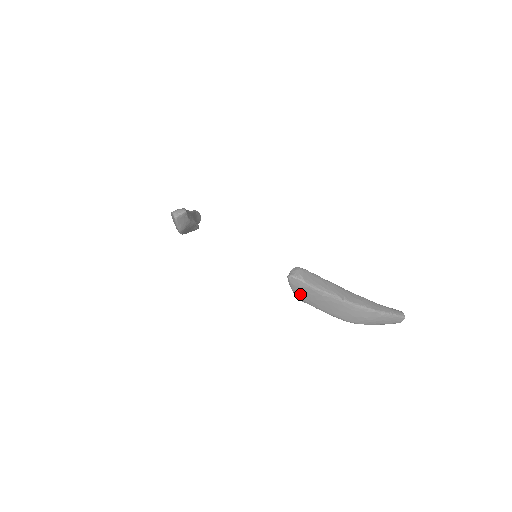
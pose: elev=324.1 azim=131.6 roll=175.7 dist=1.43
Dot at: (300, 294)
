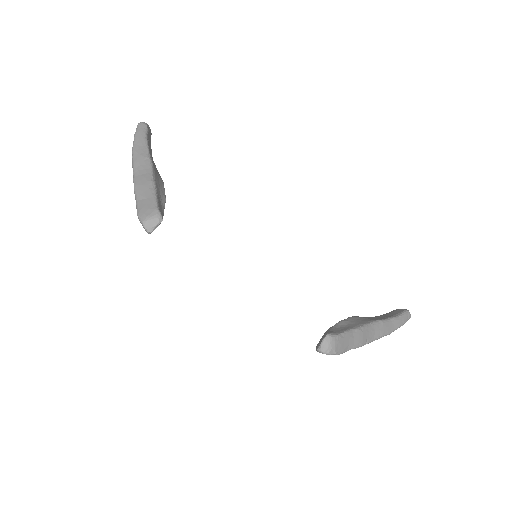
Dot at: occluded
